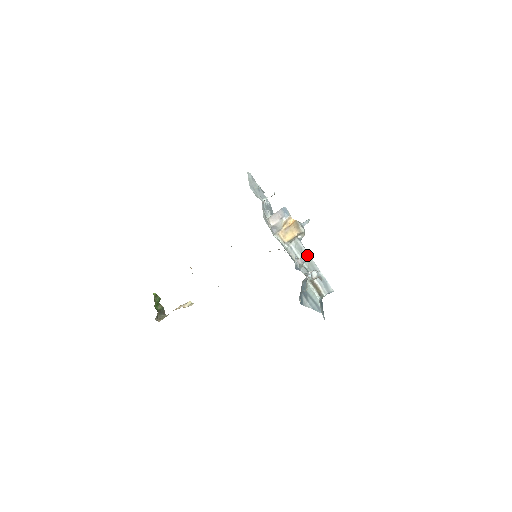
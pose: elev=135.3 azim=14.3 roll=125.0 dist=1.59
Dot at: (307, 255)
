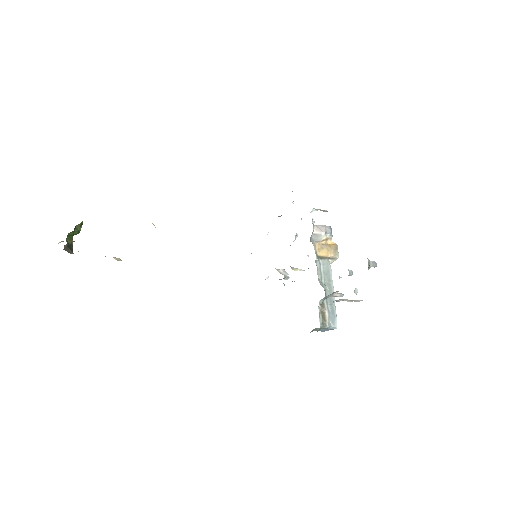
Dot at: (331, 279)
